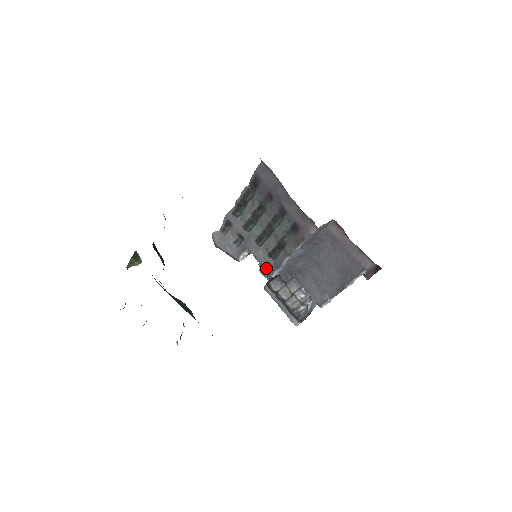
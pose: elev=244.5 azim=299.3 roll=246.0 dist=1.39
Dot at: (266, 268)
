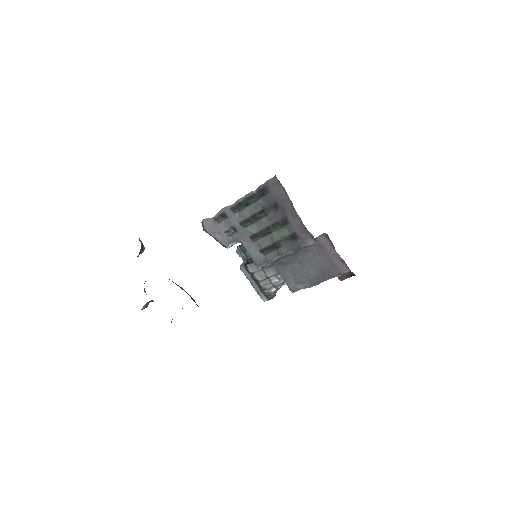
Dot at: (255, 260)
